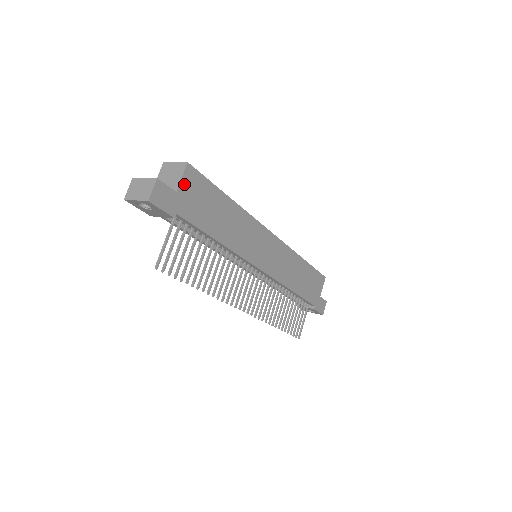
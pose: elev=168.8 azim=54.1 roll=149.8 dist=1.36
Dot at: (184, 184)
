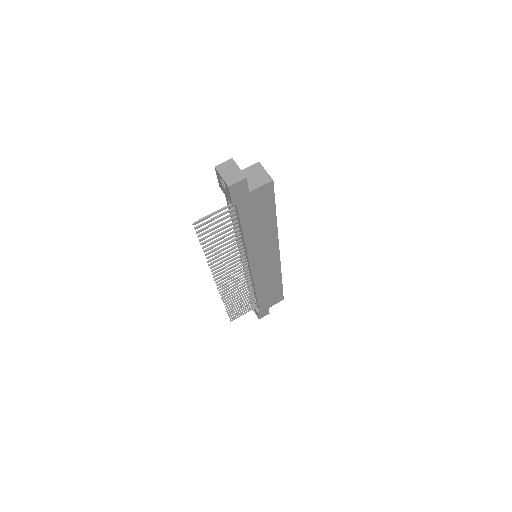
Dot at: (258, 191)
